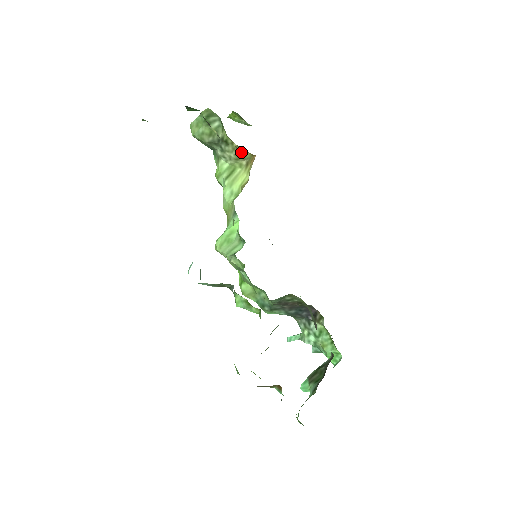
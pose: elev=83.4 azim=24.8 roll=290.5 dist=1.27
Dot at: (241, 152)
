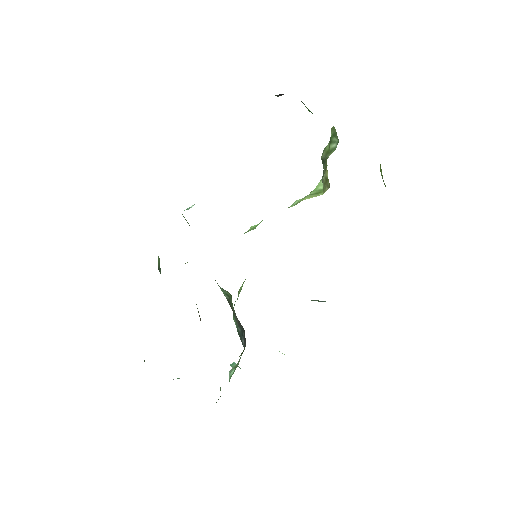
Dot at: occluded
